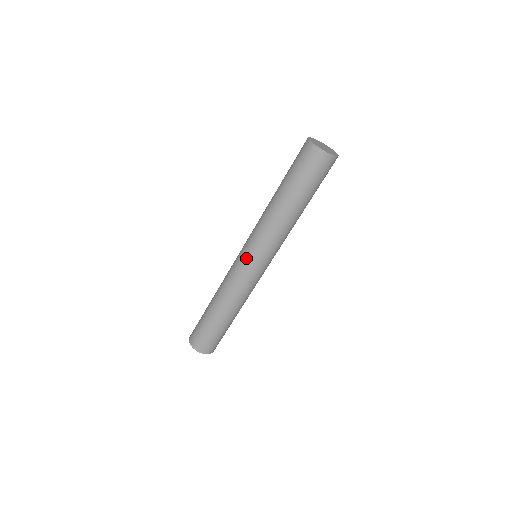
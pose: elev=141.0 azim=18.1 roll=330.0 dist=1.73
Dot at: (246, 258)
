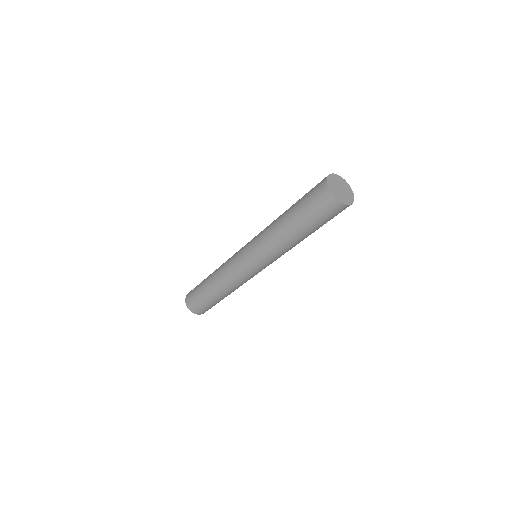
Dot at: (247, 262)
